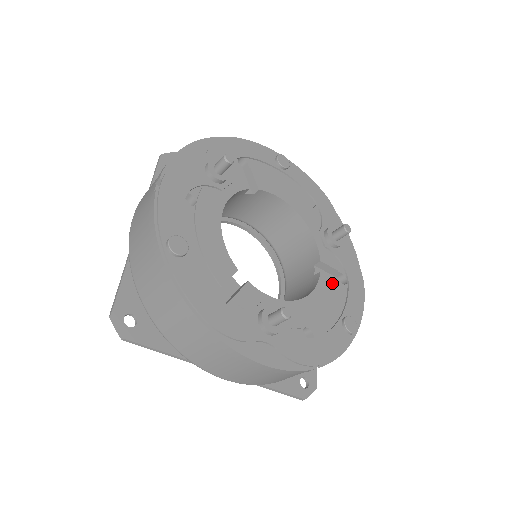
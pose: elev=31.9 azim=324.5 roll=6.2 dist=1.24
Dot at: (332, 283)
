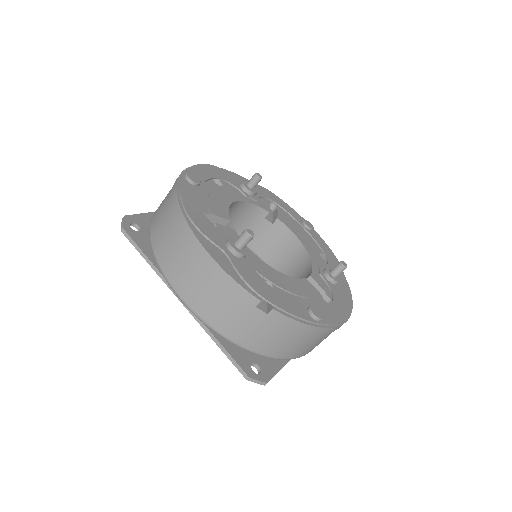
Dot at: (314, 290)
